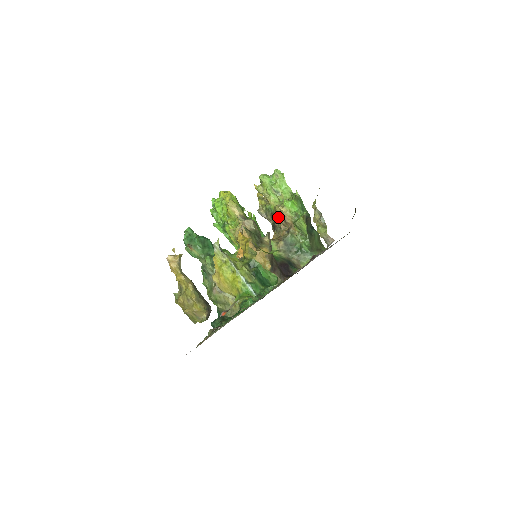
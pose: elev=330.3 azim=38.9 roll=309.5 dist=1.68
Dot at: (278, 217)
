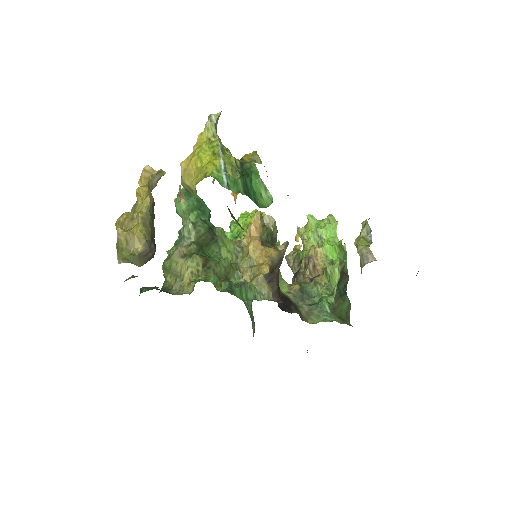
Dot at: (307, 260)
